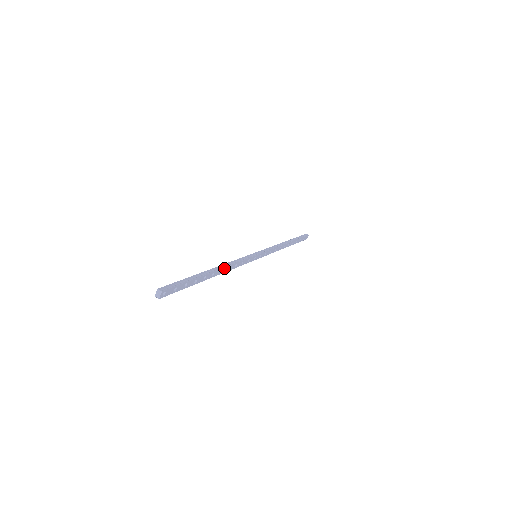
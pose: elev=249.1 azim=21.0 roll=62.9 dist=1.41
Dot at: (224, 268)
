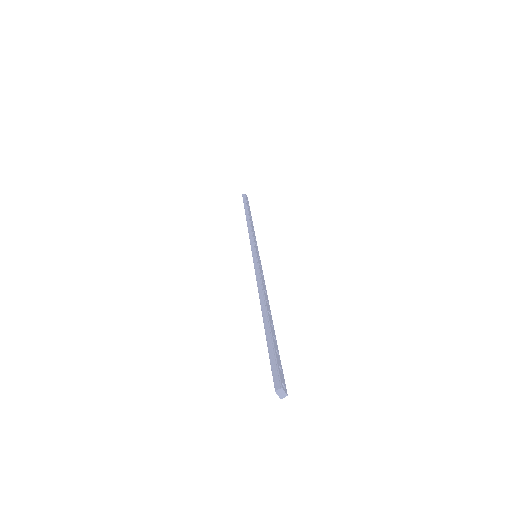
Dot at: (265, 297)
